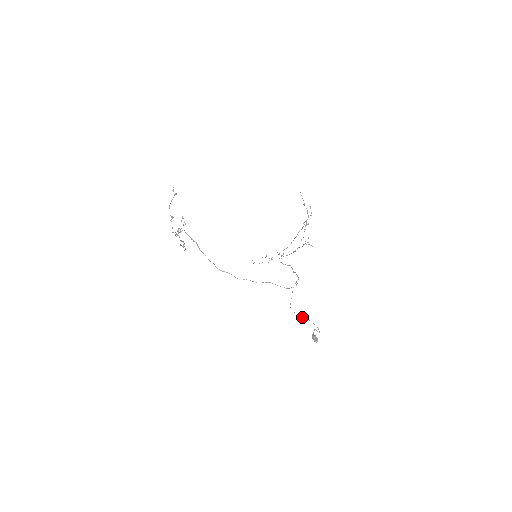
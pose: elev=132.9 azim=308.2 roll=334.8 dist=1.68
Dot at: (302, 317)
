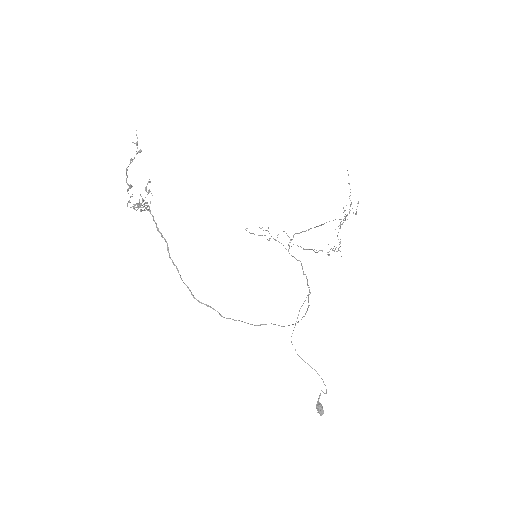
Dot at: occluded
